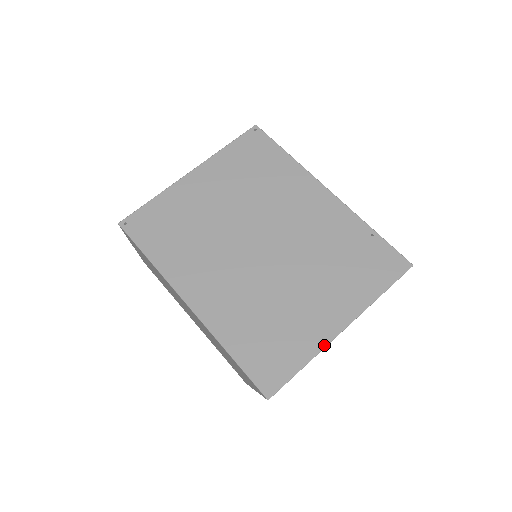
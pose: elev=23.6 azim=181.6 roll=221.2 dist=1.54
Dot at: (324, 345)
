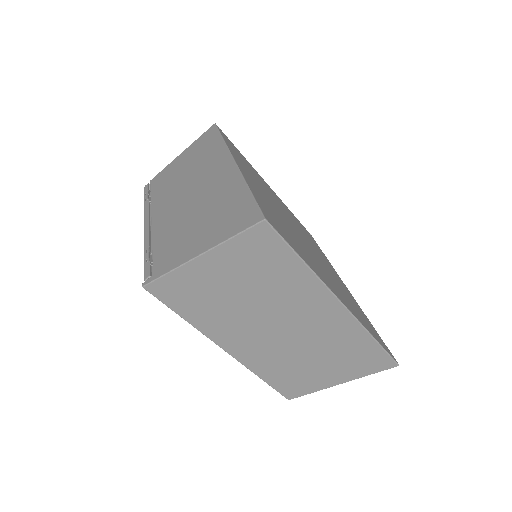
Dot at: (324, 282)
